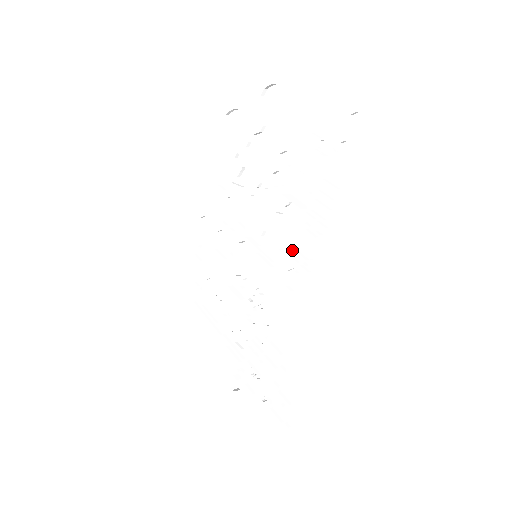
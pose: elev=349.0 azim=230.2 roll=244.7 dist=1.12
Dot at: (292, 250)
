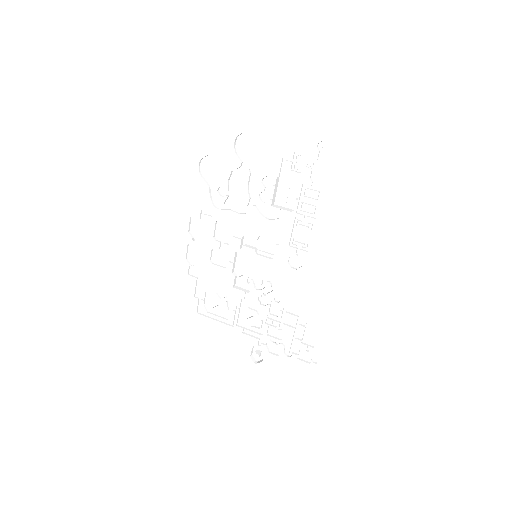
Dot at: (290, 242)
